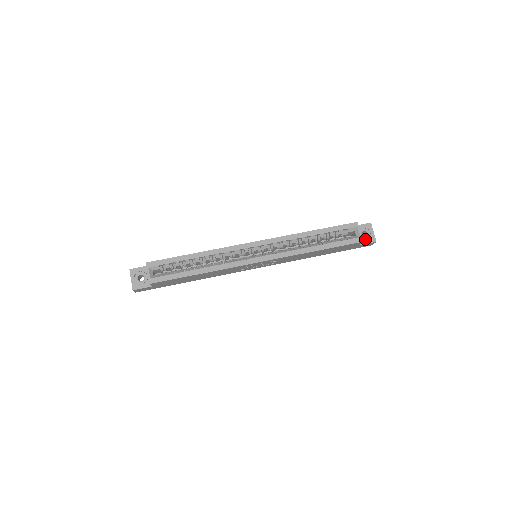
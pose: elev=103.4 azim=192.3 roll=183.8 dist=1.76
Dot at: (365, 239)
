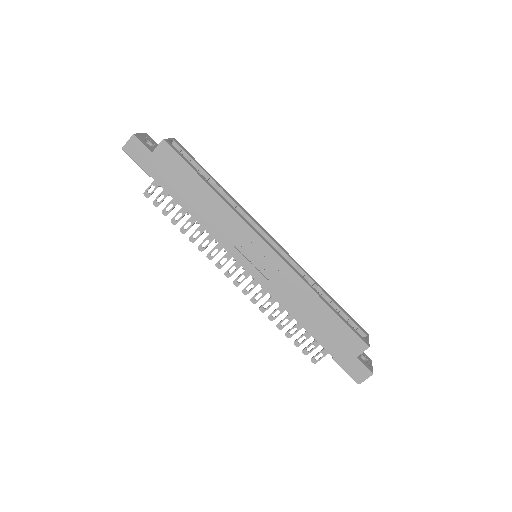
Dot at: (363, 361)
